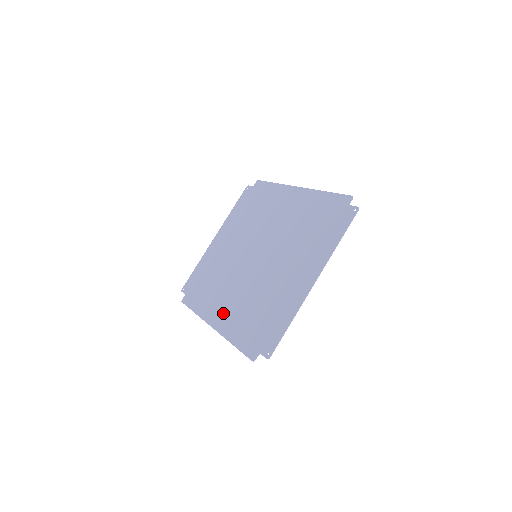
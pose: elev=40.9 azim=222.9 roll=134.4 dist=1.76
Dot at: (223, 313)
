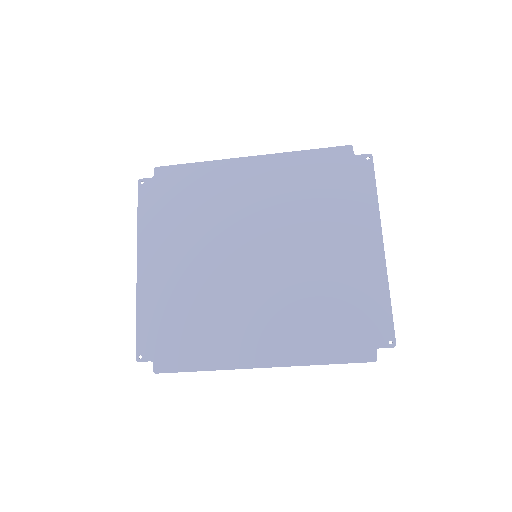
Dot at: (267, 342)
